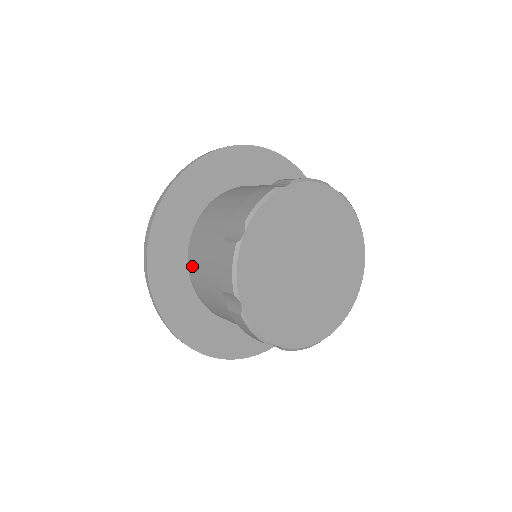
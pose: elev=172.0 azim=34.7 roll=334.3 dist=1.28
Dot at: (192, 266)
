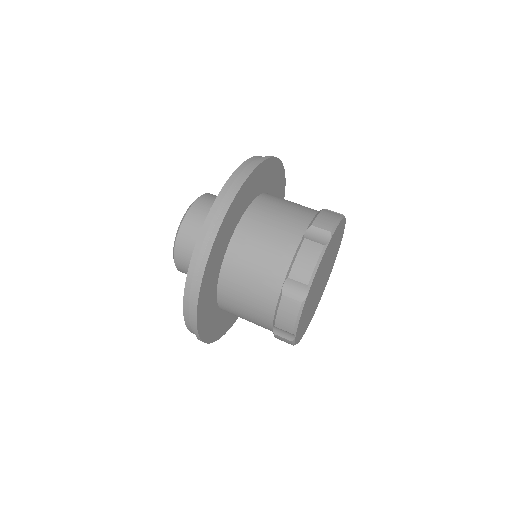
Dot at: occluded
